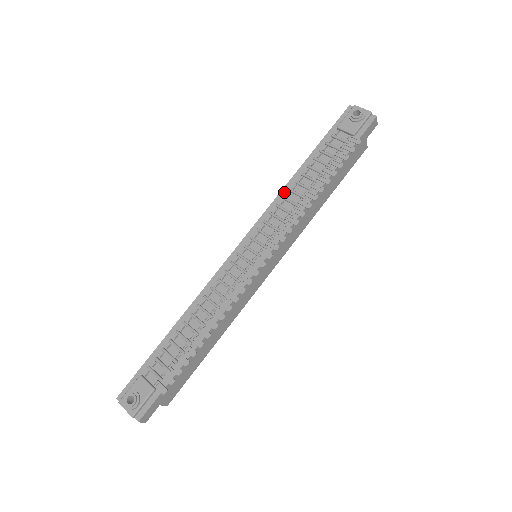
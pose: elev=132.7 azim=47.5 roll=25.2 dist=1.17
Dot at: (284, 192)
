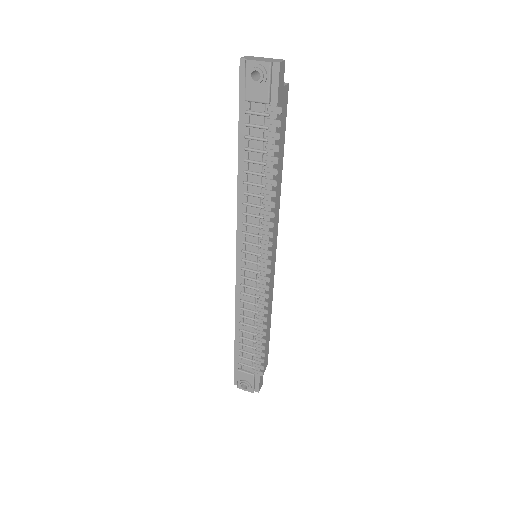
Dot at: (241, 197)
